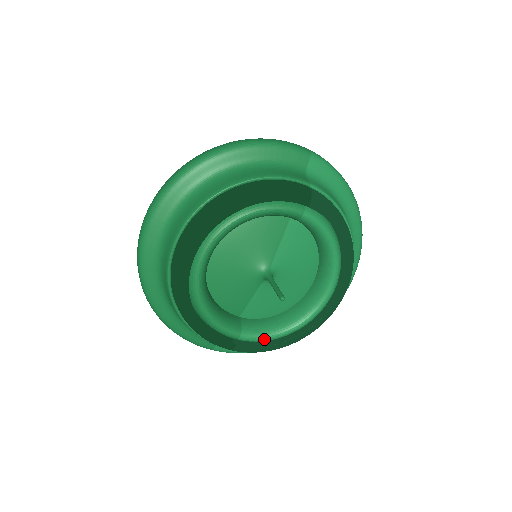
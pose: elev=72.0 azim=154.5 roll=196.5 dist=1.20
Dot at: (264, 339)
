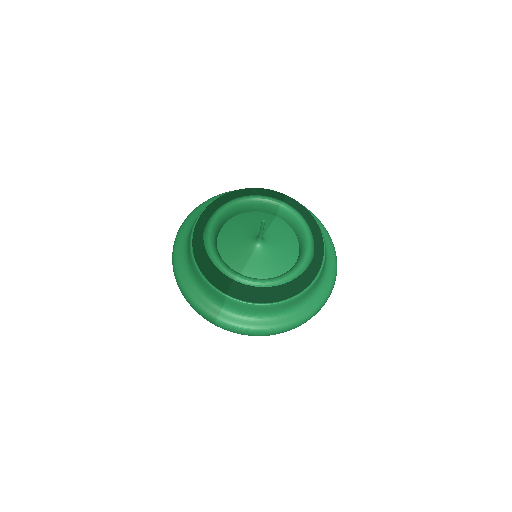
Dot at: (256, 282)
